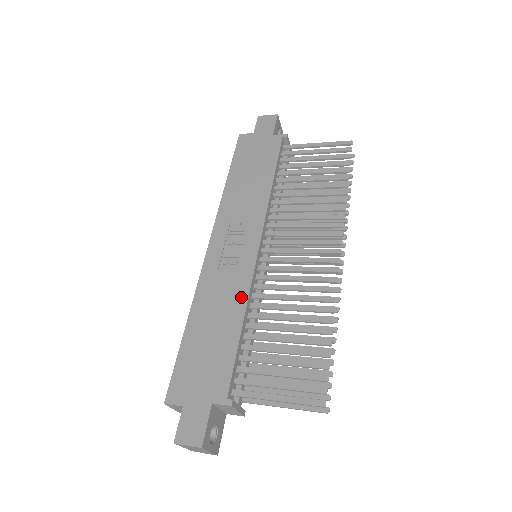
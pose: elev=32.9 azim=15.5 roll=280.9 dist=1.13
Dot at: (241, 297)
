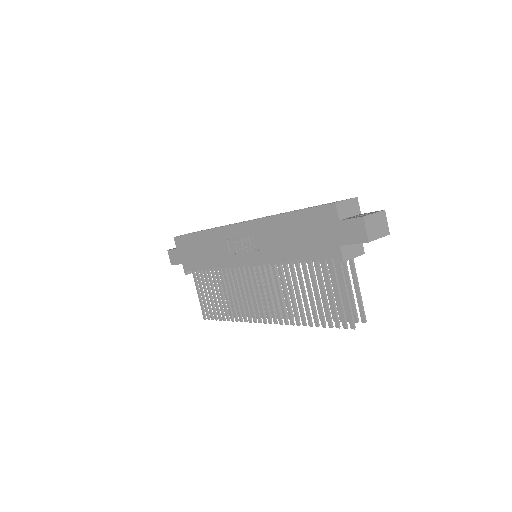
Dot at: (220, 263)
